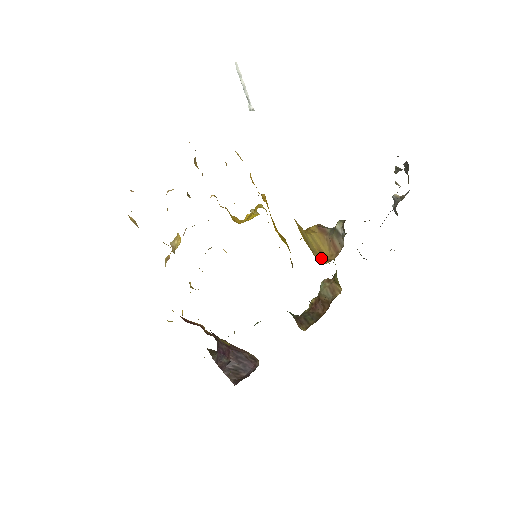
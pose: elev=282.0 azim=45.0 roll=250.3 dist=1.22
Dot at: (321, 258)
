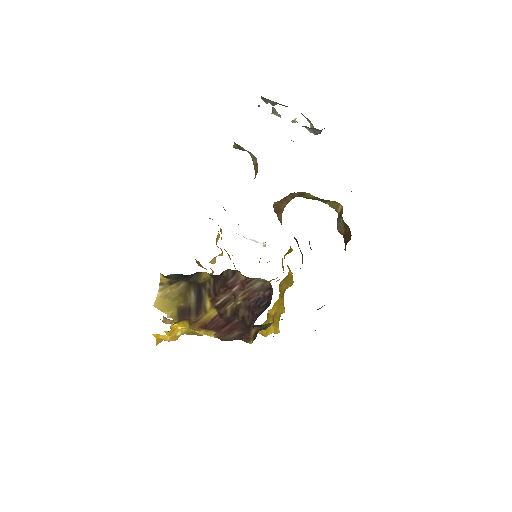
Dot at: occluded
